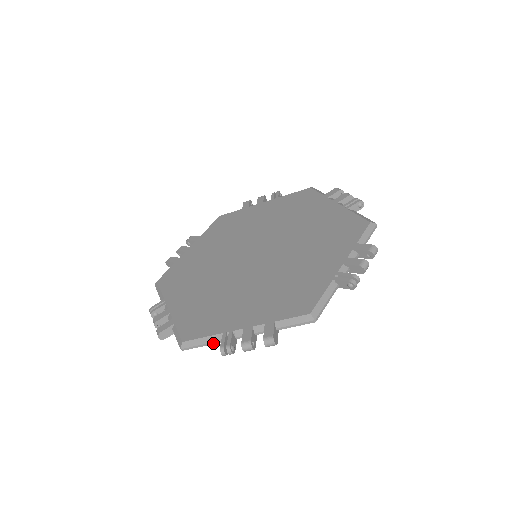
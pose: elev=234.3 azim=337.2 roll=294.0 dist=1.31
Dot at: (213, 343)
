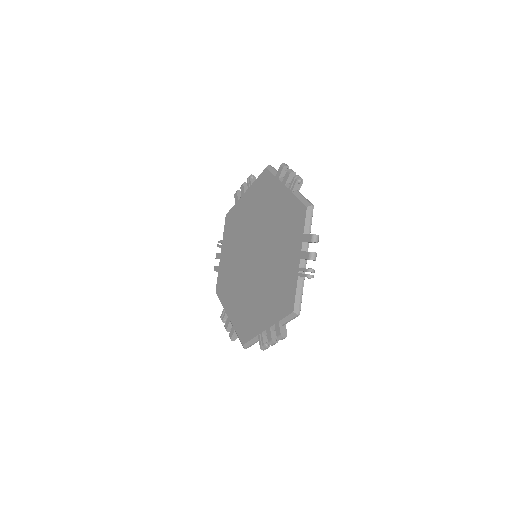
Dot at: occluded
